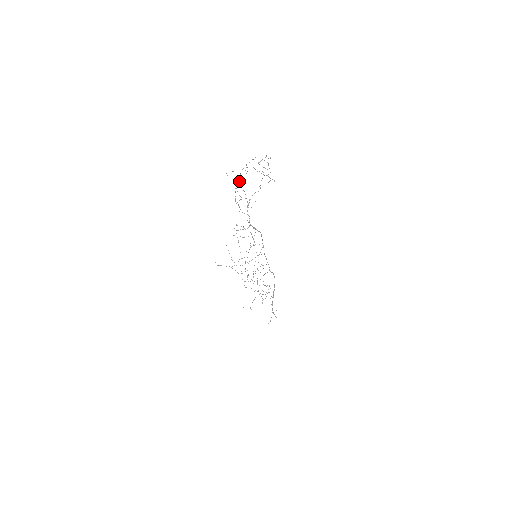
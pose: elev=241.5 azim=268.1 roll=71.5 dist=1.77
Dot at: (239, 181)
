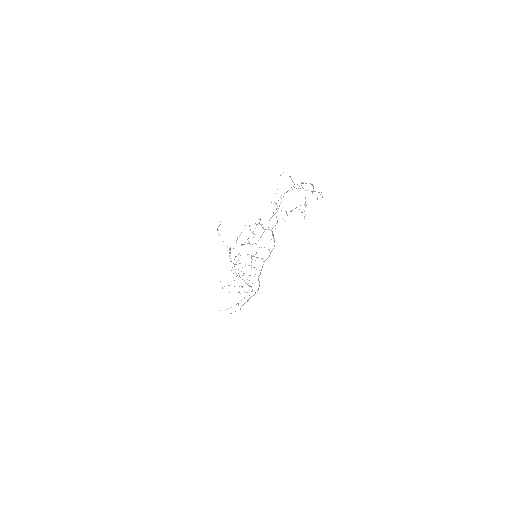
Dot at: occluded
